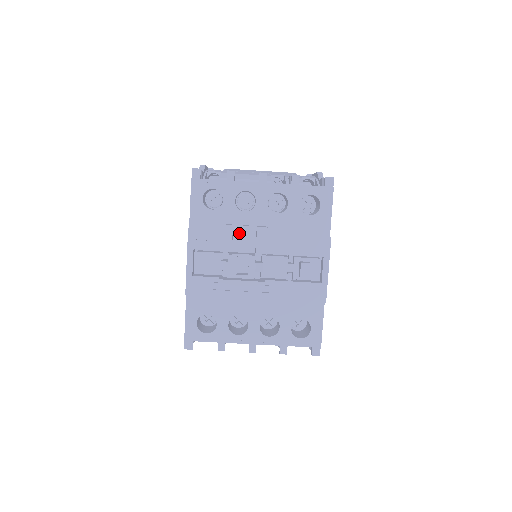
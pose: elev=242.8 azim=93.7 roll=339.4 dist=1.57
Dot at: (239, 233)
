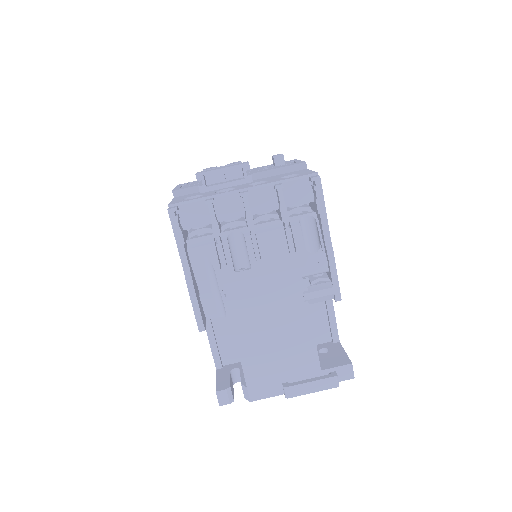
Dot at: occluded
